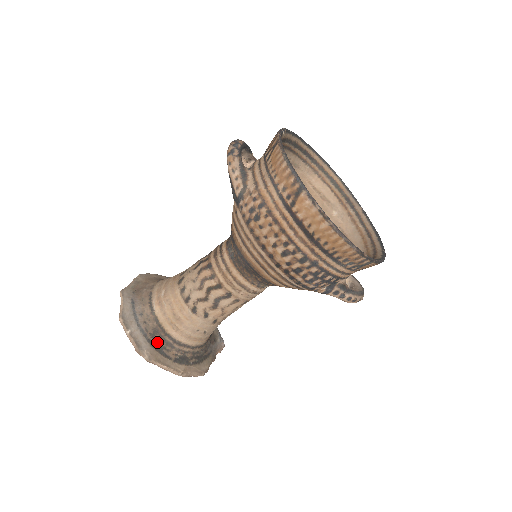
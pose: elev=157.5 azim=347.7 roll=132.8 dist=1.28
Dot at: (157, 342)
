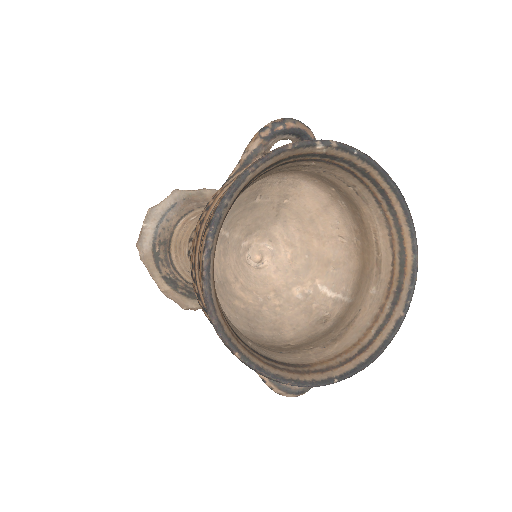
Dot at: (159, 251)
